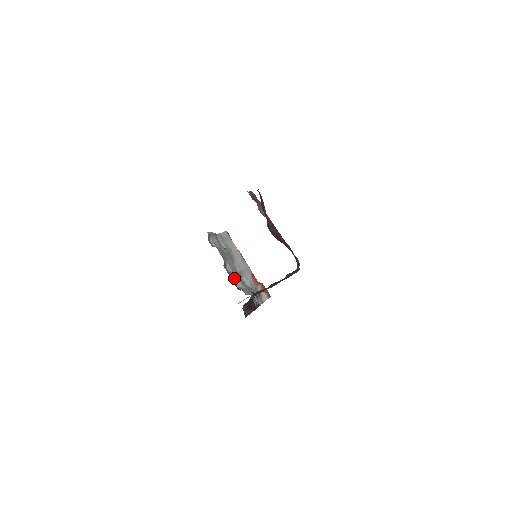
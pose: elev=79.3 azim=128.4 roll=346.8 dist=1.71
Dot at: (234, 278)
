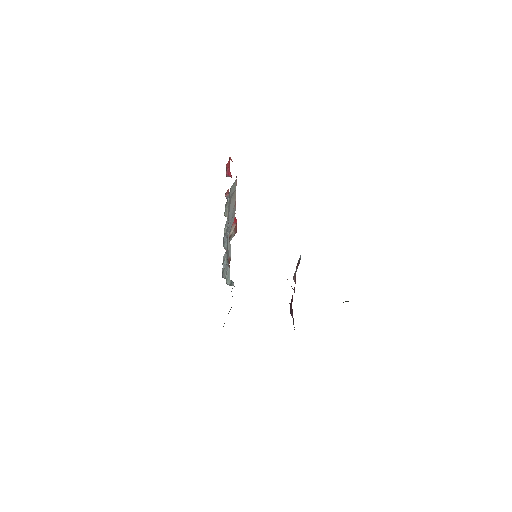
Dot at: (224, 266)
